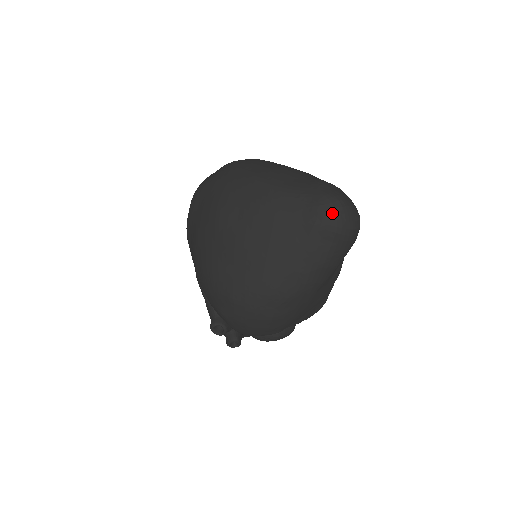
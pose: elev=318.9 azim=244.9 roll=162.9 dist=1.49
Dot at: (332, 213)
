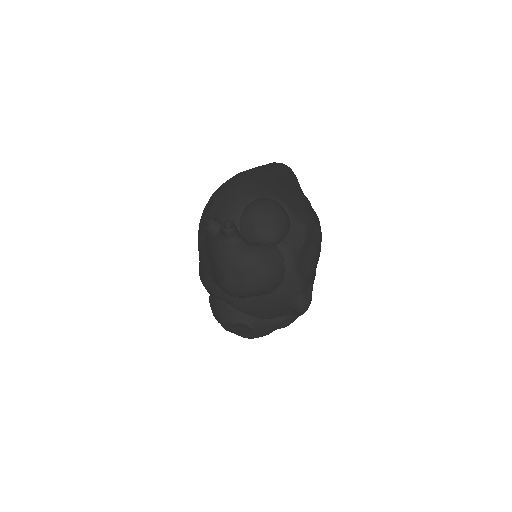
Dot at: occluded
